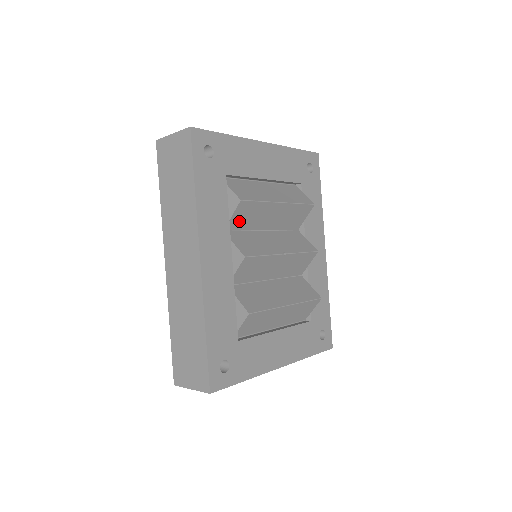
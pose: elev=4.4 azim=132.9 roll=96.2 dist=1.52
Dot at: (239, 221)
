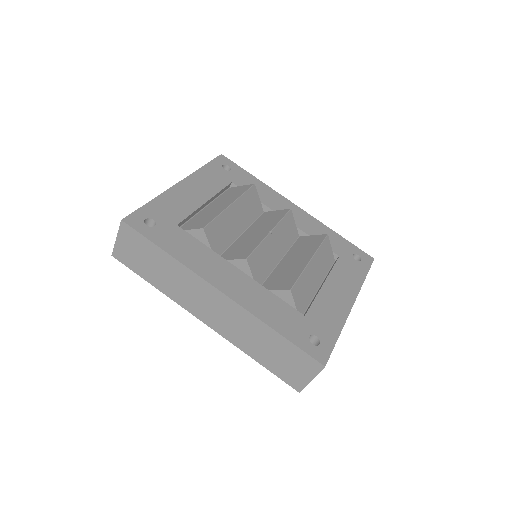
Dot at: (218, 244)
